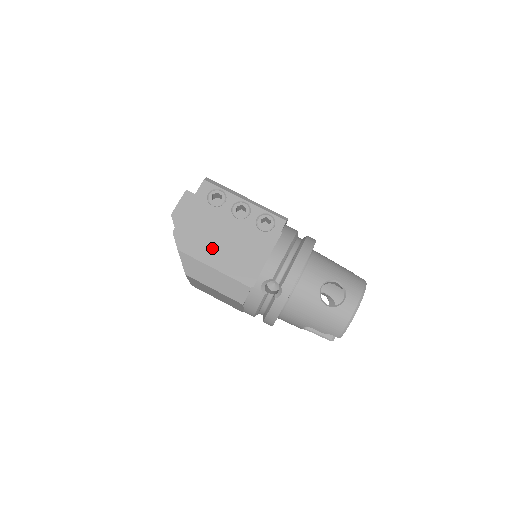
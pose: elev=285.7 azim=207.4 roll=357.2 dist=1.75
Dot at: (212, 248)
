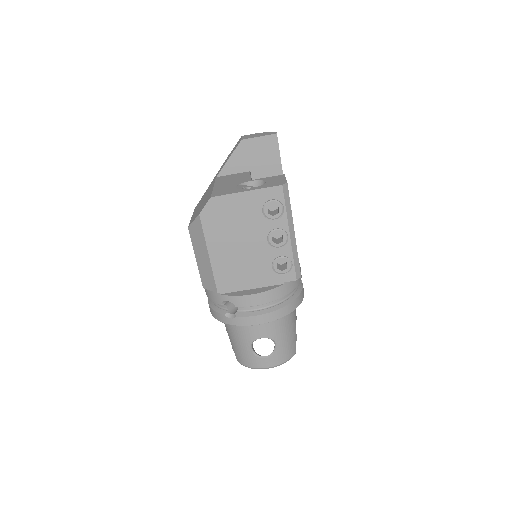
Dot at: (224, 241)
